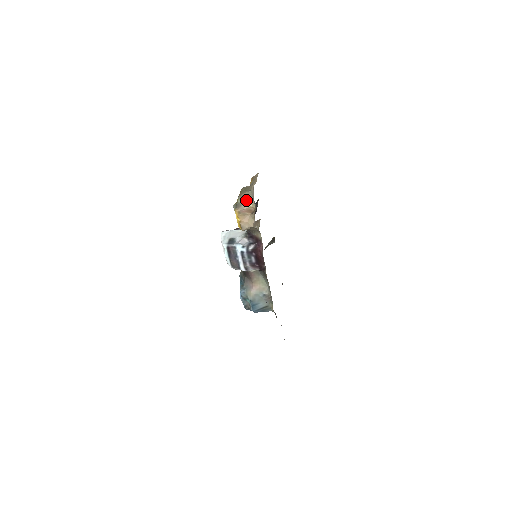
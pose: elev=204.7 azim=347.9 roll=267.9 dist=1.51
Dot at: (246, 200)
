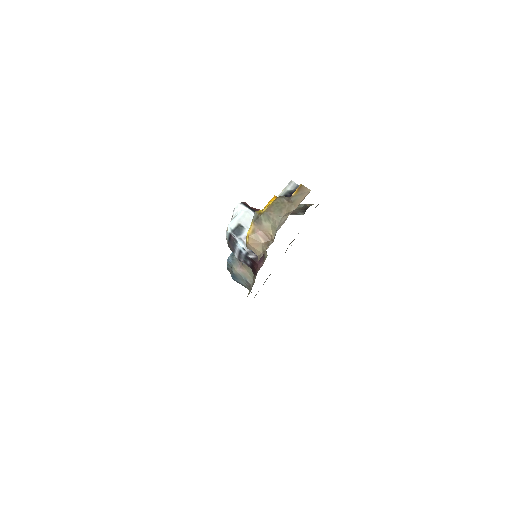
Dot at: (270, 223)
